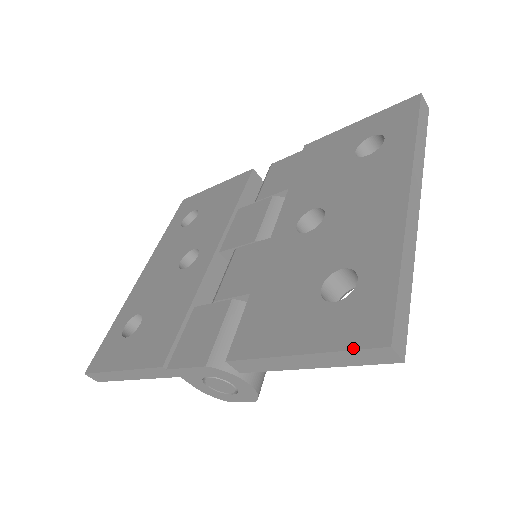
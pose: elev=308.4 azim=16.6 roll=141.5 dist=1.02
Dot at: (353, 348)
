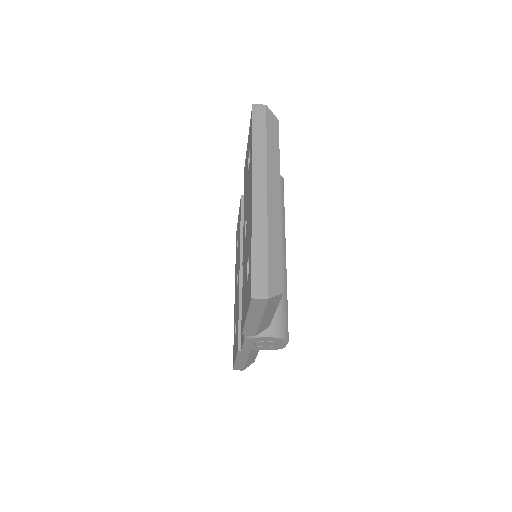
Dot at: (249, 305)
